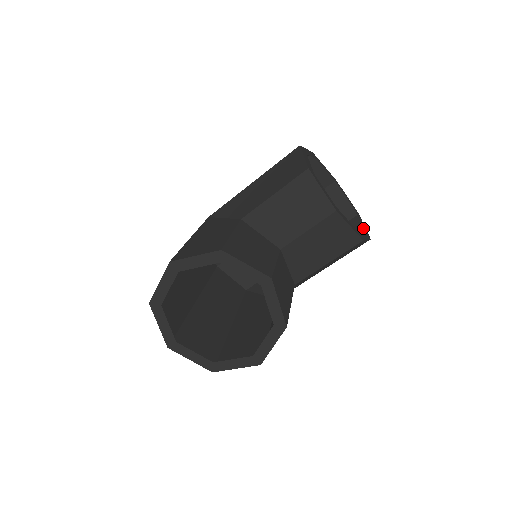
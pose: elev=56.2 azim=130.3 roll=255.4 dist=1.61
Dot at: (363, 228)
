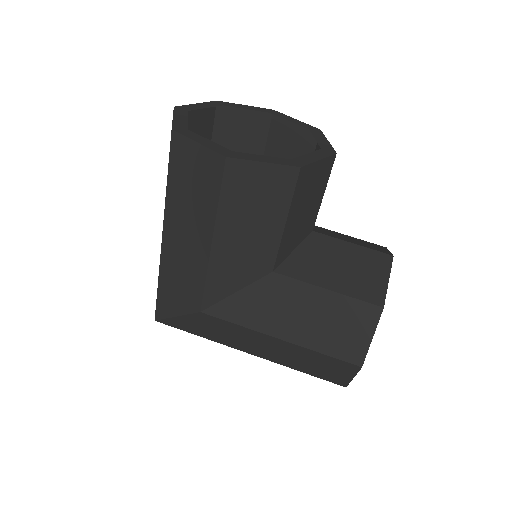
Dot at: occluded
